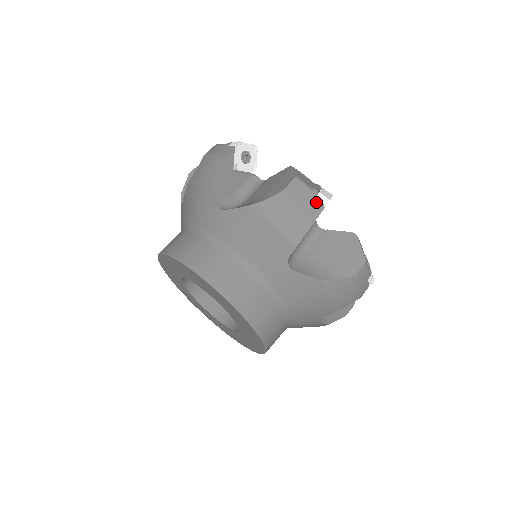
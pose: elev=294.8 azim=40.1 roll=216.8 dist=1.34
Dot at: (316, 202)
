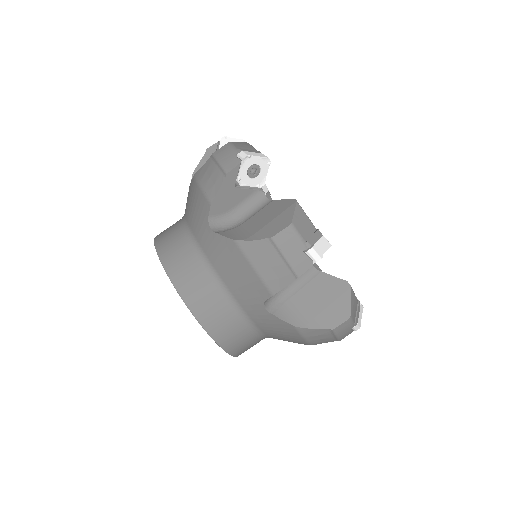
Dot at: (350, 332)
